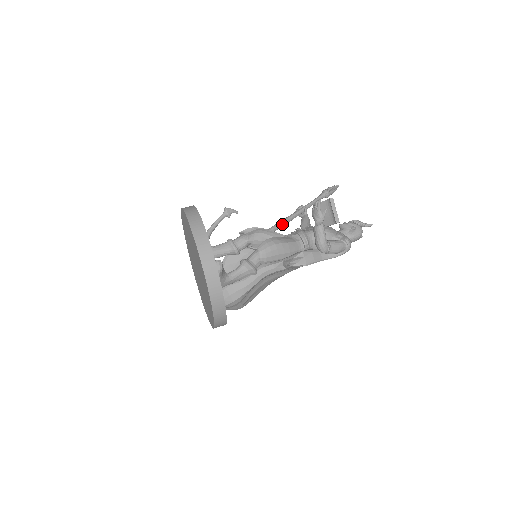
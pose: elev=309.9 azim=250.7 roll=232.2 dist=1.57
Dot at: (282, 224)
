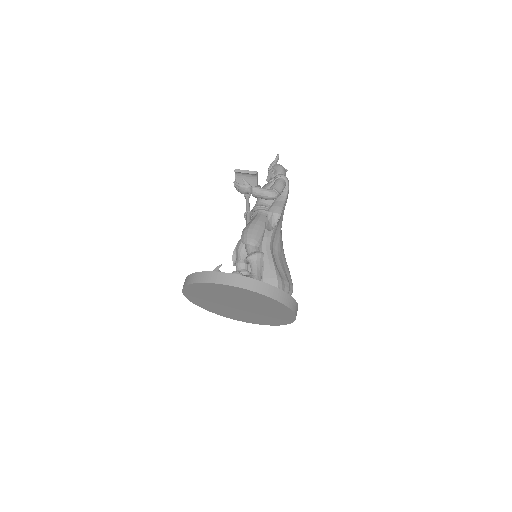
Dot at: occluded
